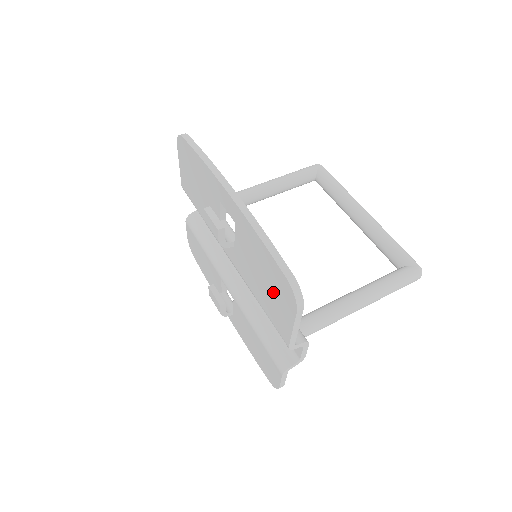
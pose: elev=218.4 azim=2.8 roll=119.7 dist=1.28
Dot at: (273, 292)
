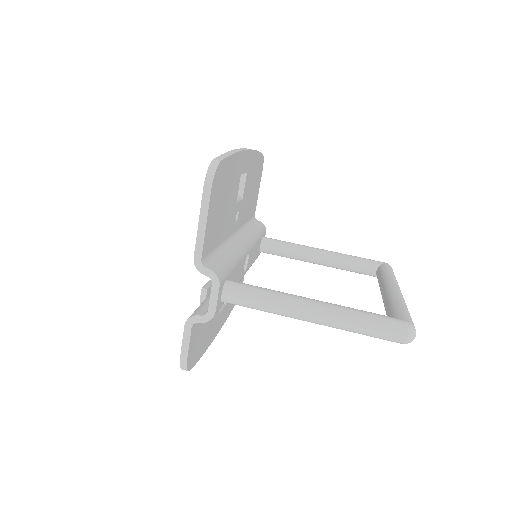
Dot at: occluded
